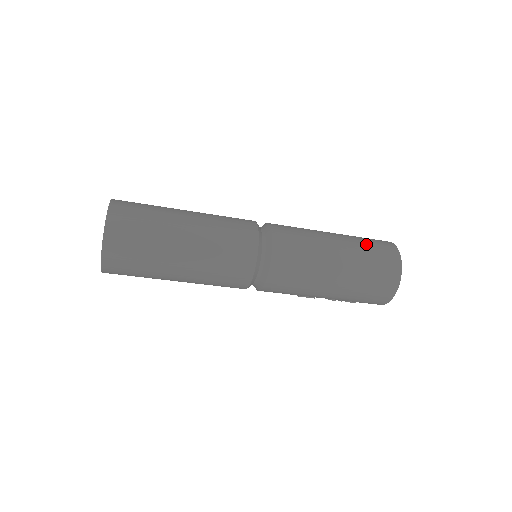
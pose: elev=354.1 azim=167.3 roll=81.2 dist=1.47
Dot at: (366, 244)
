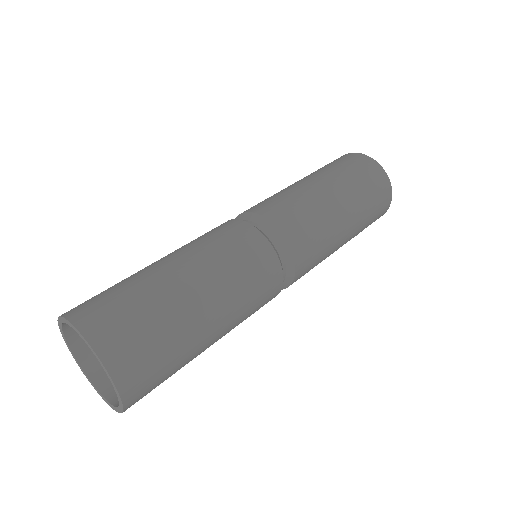
Dot at: (347, 171)
